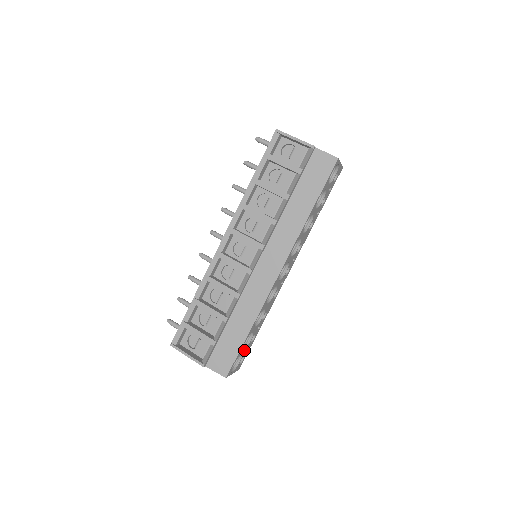
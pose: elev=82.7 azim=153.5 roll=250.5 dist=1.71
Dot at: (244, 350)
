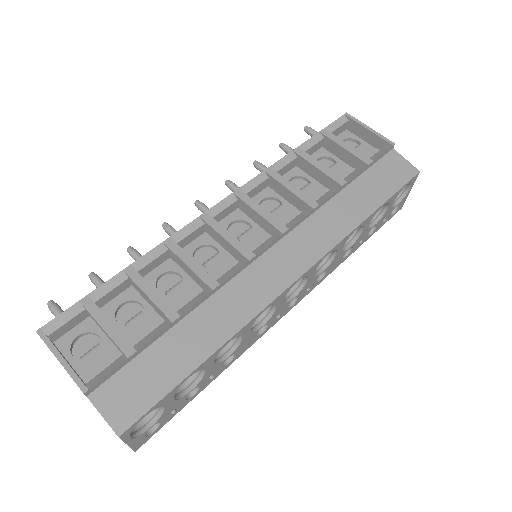
Dot at: (172, 403)
